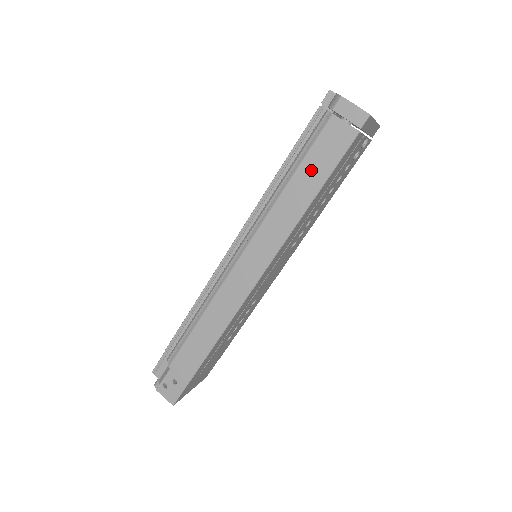
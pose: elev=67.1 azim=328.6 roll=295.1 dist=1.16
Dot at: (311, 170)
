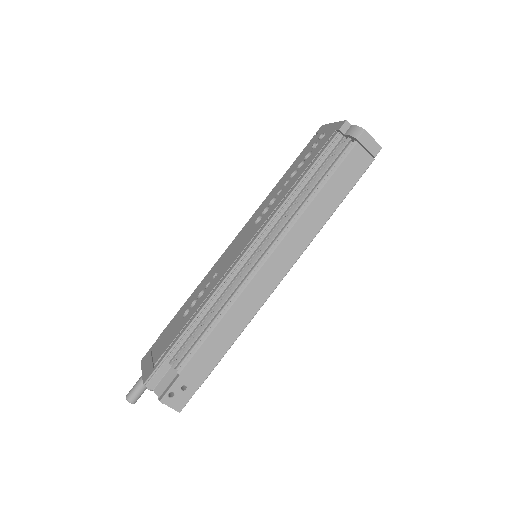
Dot at: (337, 185)
